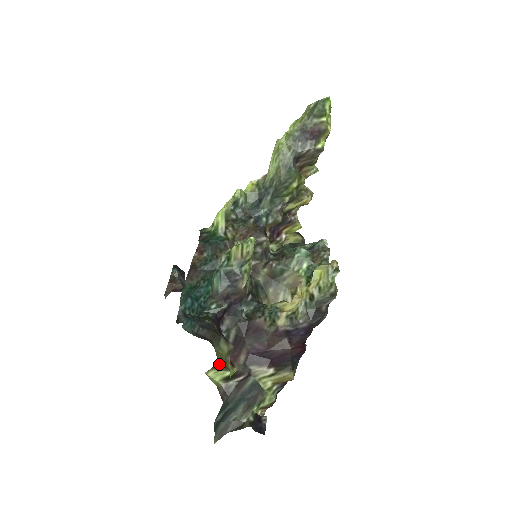
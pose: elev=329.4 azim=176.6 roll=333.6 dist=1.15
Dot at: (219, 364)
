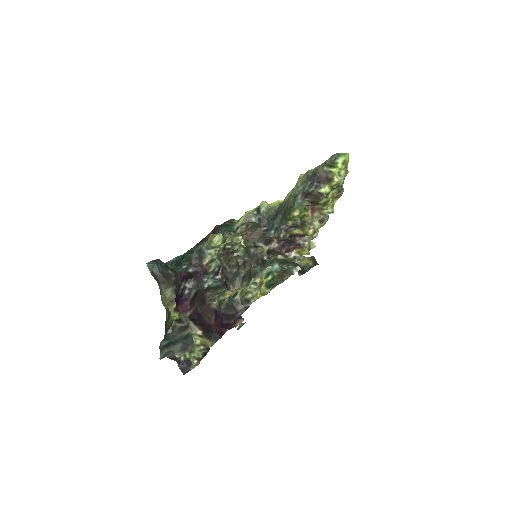
Dot at: (162, 302)
